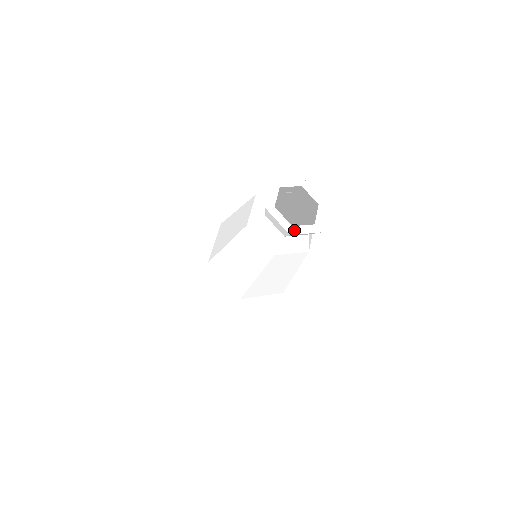
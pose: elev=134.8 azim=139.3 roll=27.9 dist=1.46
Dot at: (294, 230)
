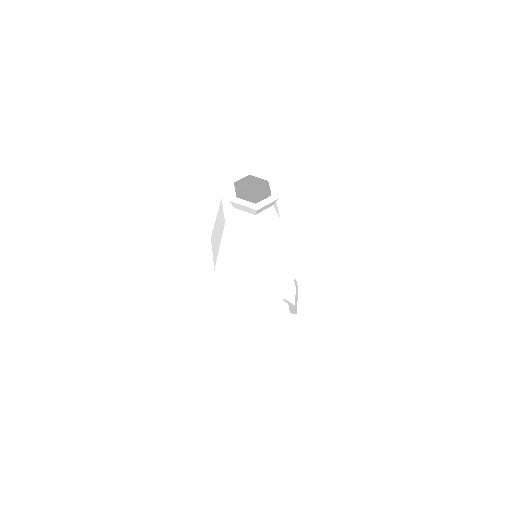
Dot at: (235, 200)
